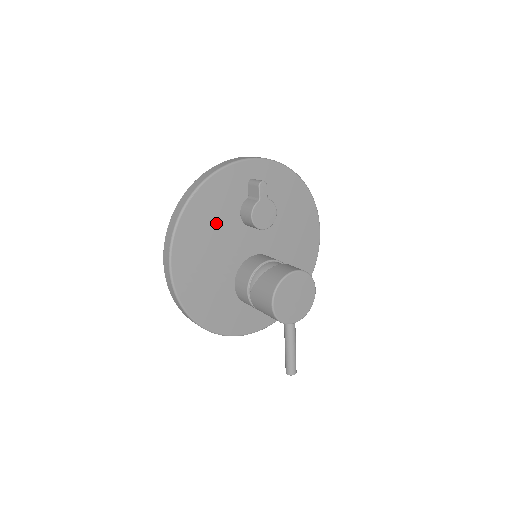
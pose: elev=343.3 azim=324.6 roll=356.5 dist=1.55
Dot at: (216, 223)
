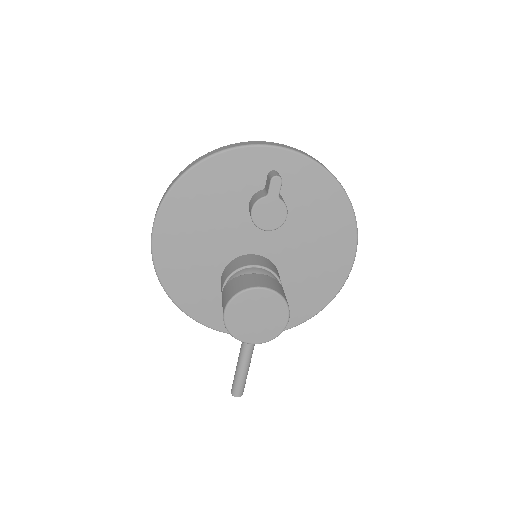
Dot at: (217, 203)
